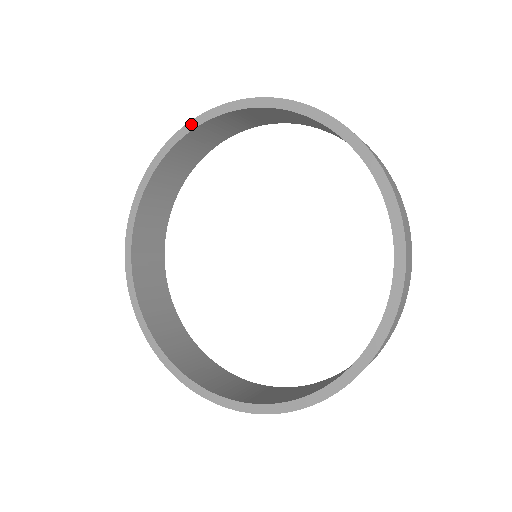
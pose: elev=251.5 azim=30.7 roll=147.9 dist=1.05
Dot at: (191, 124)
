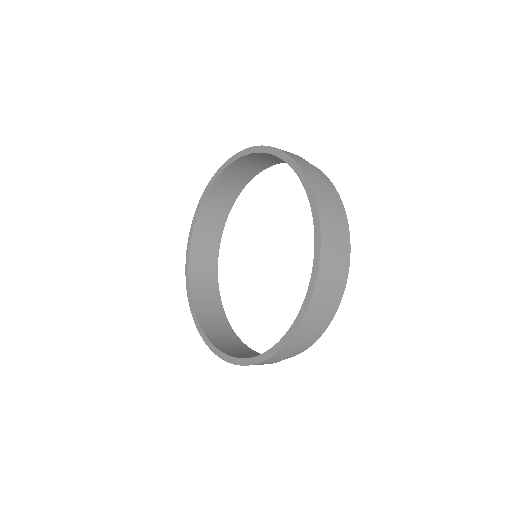
Dot at: (211, 181)
